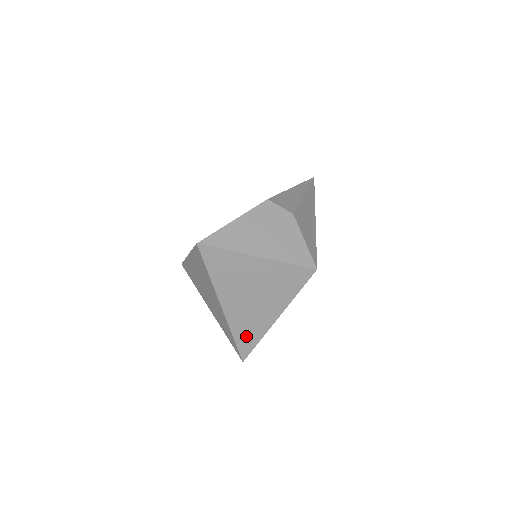
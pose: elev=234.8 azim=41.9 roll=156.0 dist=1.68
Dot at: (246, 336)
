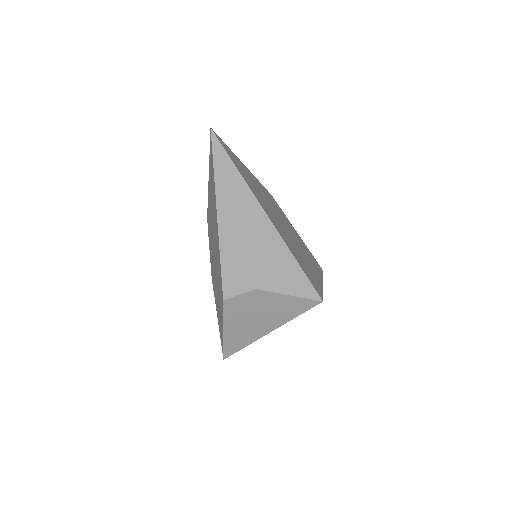
Dot at: occluded
